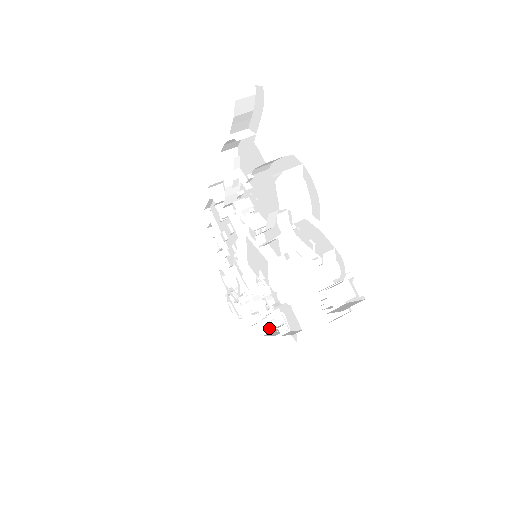
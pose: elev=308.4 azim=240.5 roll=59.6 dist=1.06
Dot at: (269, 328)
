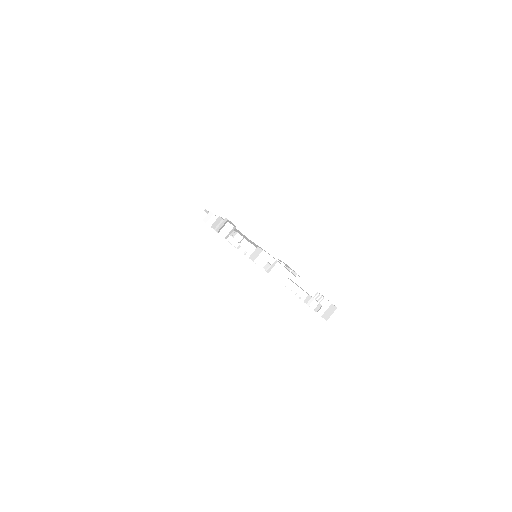
Dot at: occluded
